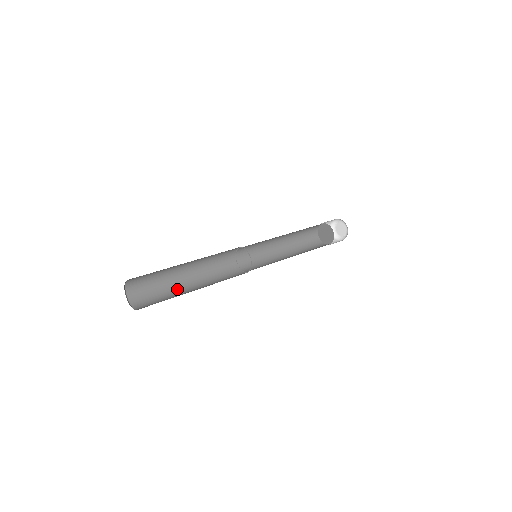
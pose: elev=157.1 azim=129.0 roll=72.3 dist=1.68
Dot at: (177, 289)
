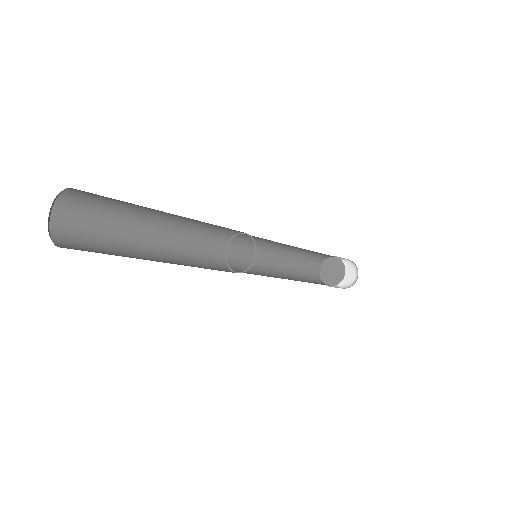
Dot at: occluded
